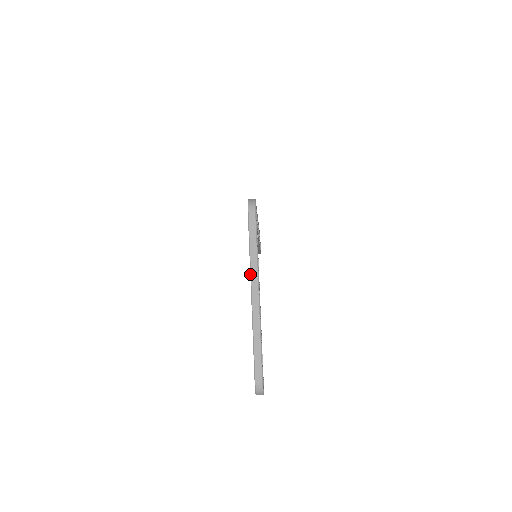
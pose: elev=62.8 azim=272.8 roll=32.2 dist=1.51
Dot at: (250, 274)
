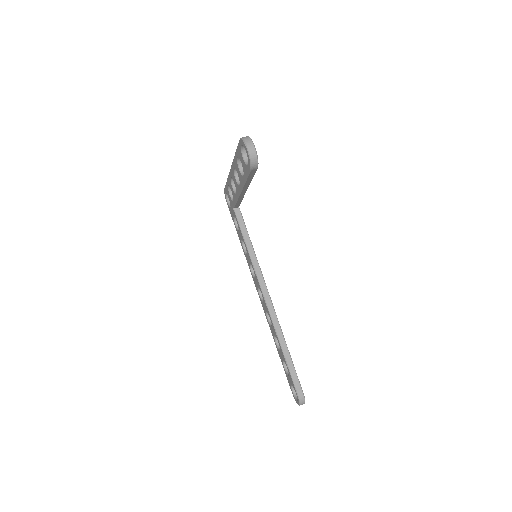
Dot at: occluded
